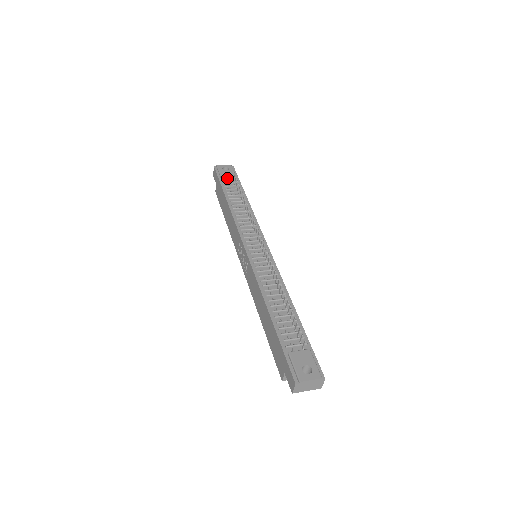
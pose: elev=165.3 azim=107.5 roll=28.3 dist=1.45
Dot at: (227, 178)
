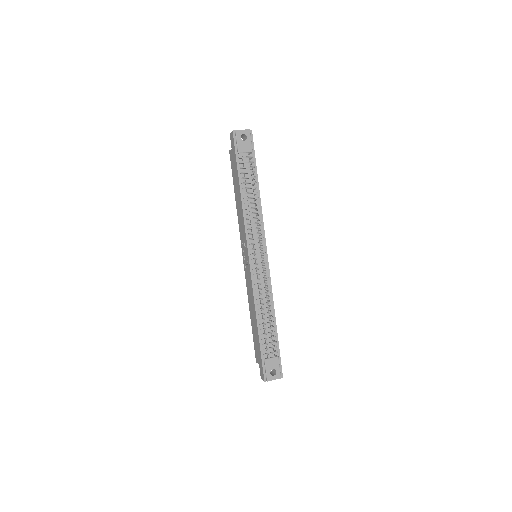
Dot at: (244, 153)
